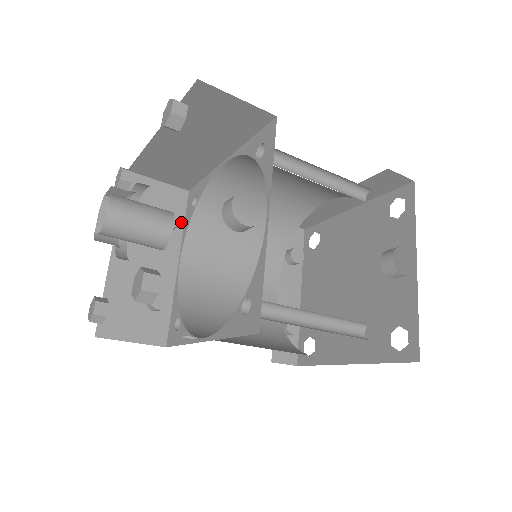
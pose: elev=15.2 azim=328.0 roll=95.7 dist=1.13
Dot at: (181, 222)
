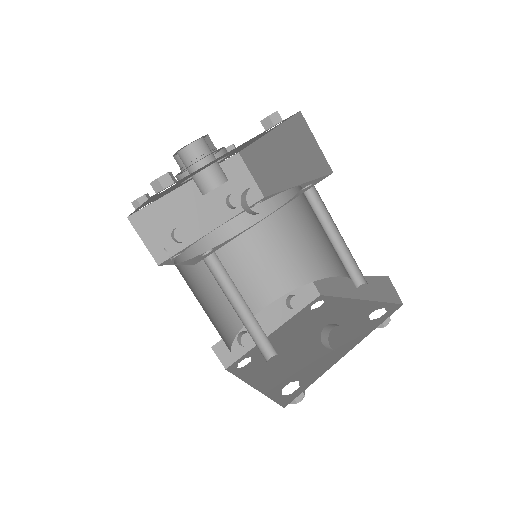
Dot at: (241, 209)
